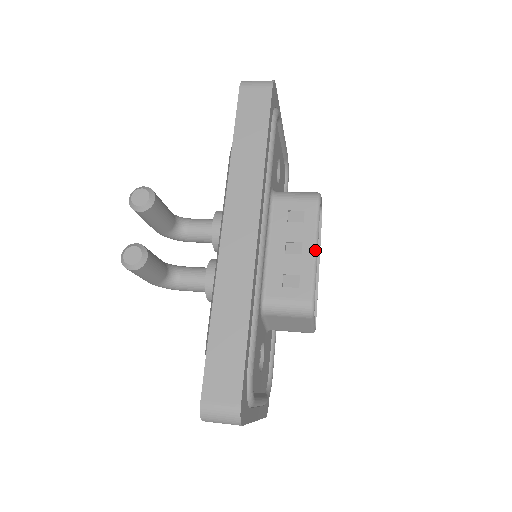
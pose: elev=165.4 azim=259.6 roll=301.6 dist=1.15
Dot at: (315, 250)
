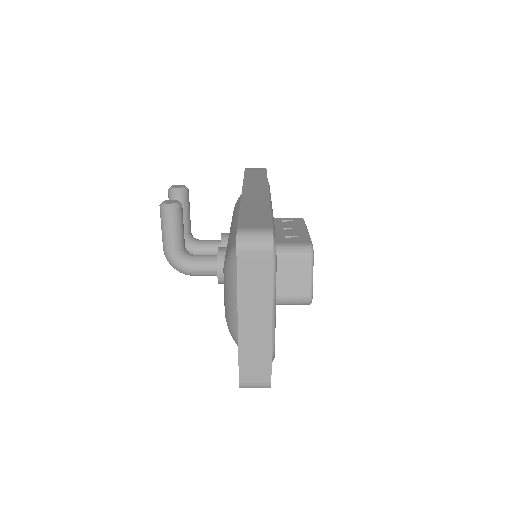
Dot at: (306, 230)
